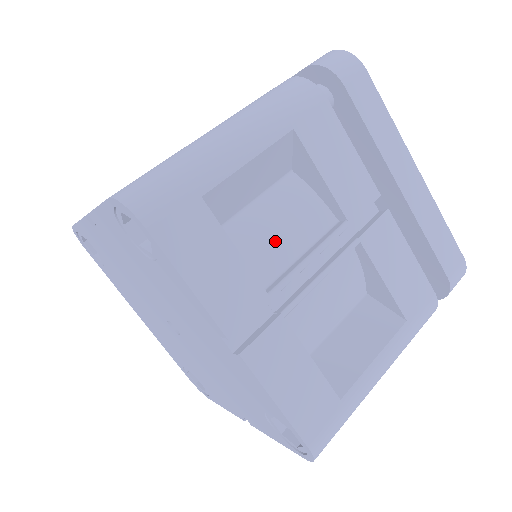
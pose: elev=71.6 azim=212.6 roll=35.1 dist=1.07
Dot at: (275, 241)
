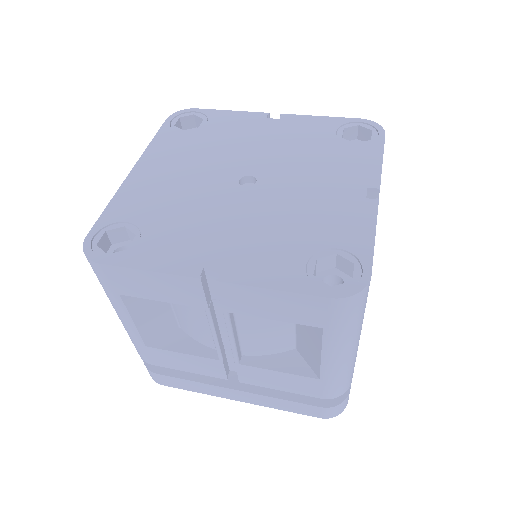
Dot at: occluded
